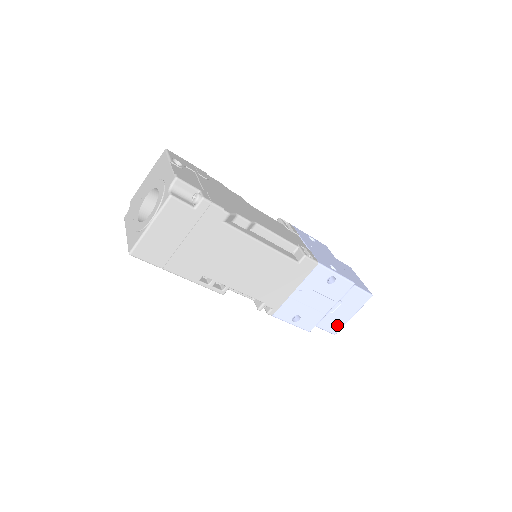
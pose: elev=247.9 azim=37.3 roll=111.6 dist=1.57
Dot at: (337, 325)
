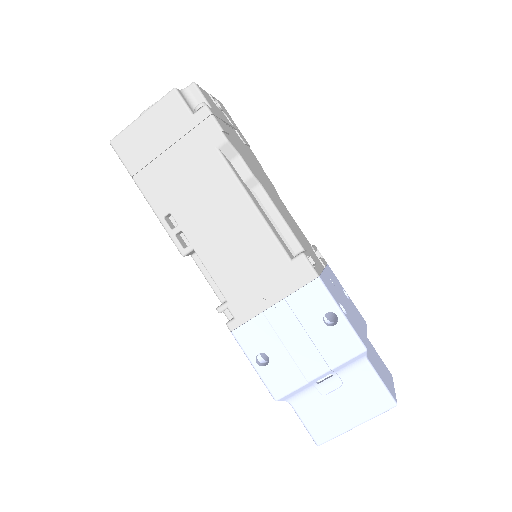
Dot at: (325, 427)
